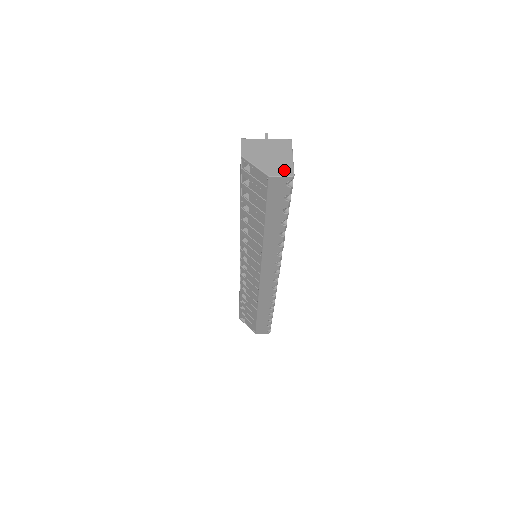
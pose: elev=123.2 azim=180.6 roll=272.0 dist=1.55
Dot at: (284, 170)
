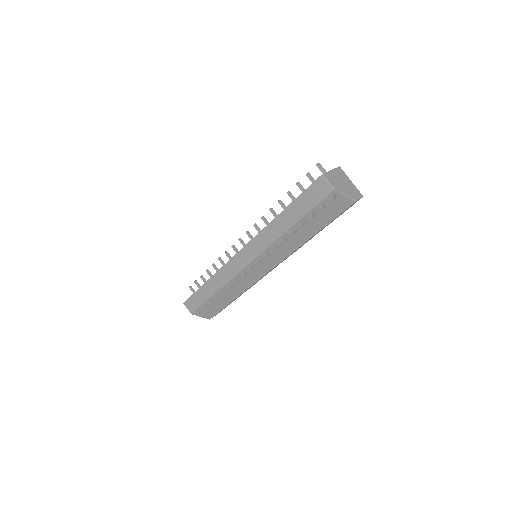
Dot at: (357, 193)
